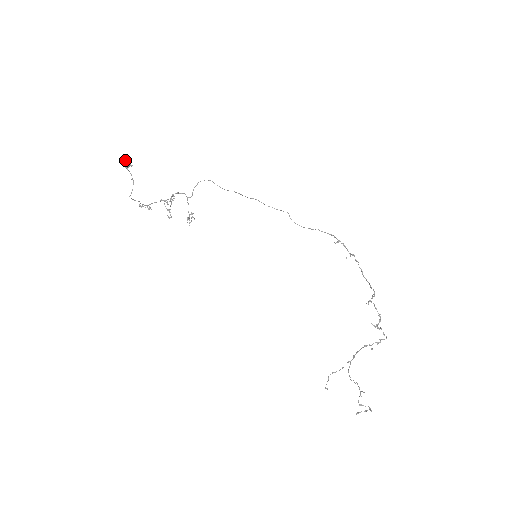
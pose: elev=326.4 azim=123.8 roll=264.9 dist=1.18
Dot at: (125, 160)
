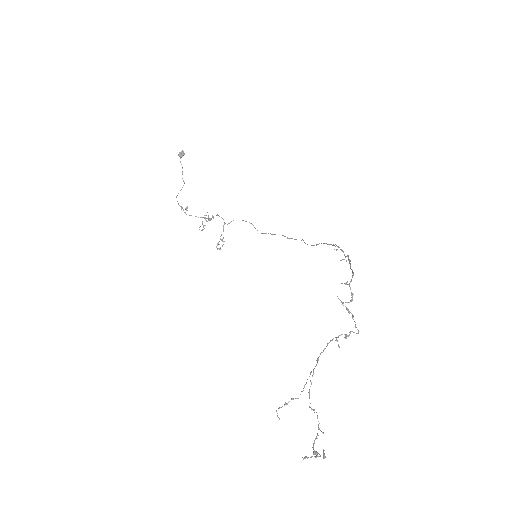
Dot at: (181, 151)
